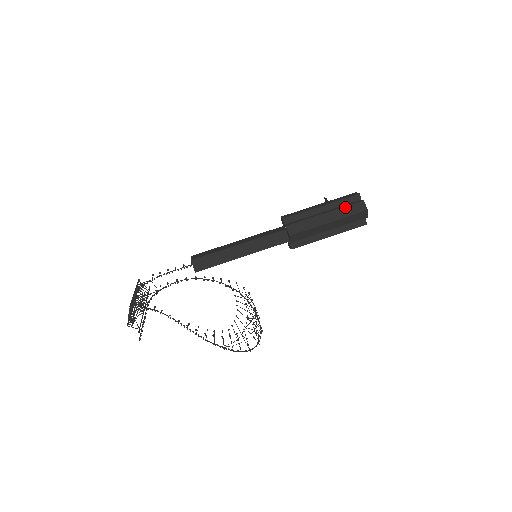
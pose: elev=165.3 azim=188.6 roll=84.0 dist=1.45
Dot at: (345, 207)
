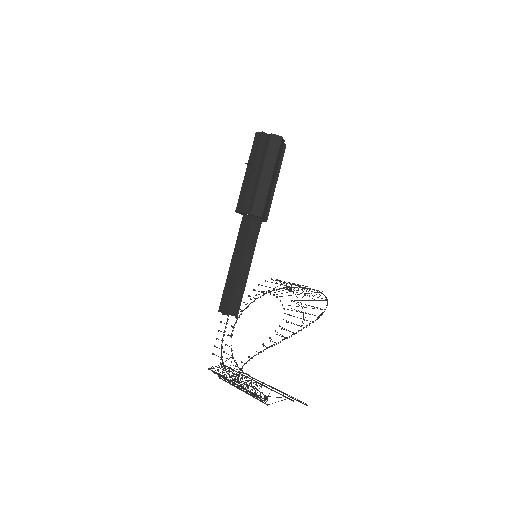
Dot at: (267, 153)
